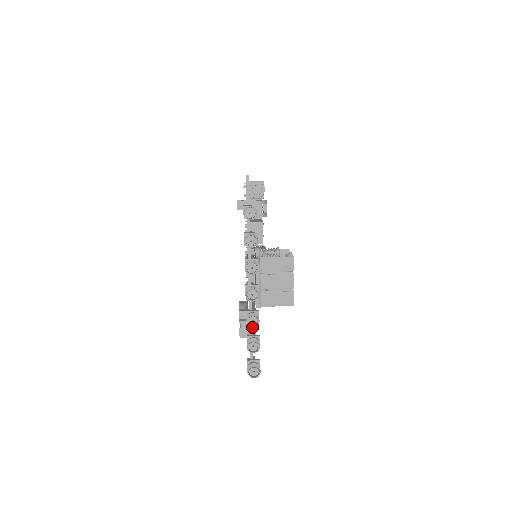
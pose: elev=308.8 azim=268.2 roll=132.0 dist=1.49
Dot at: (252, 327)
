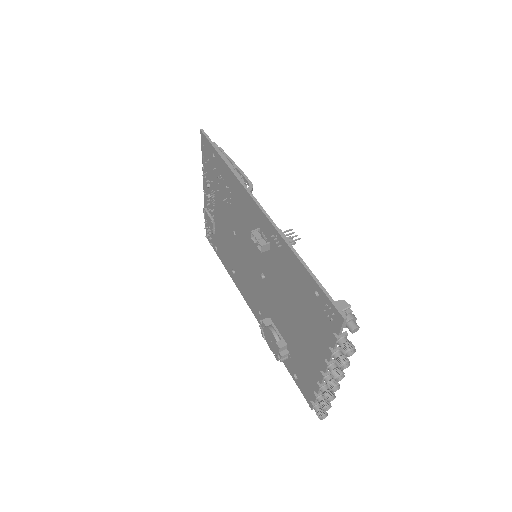
Dot at: occluded
